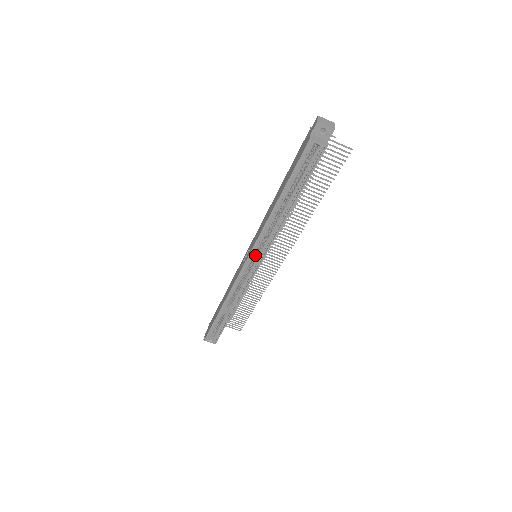
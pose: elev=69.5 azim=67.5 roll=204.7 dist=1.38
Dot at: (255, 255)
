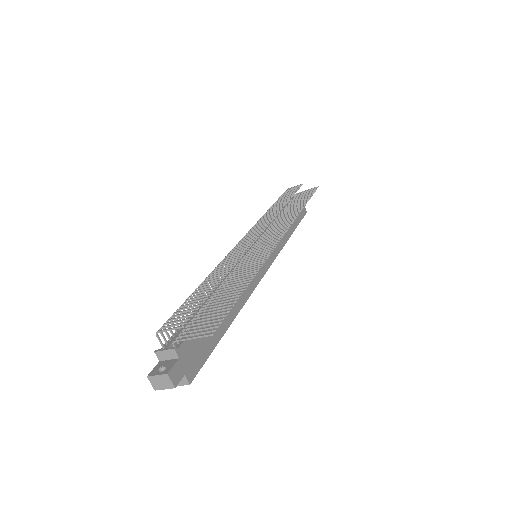
Dot at: occluded
